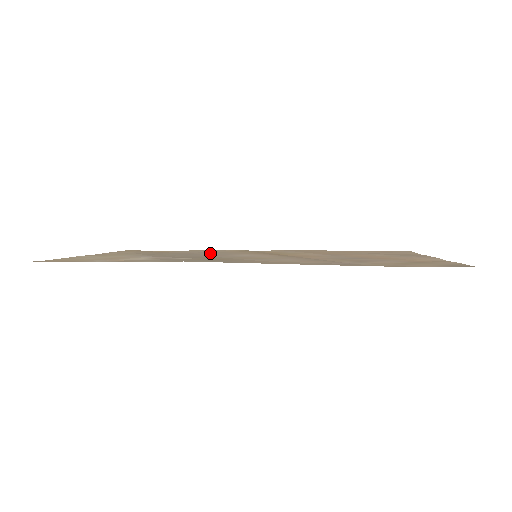
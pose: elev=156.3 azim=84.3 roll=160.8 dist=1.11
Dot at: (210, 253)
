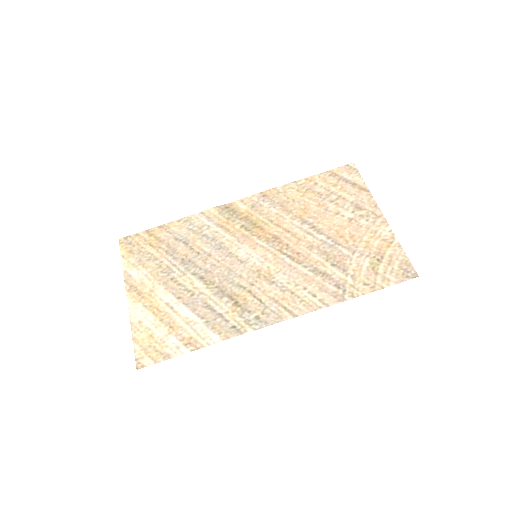
Dot at: (208, 244)
